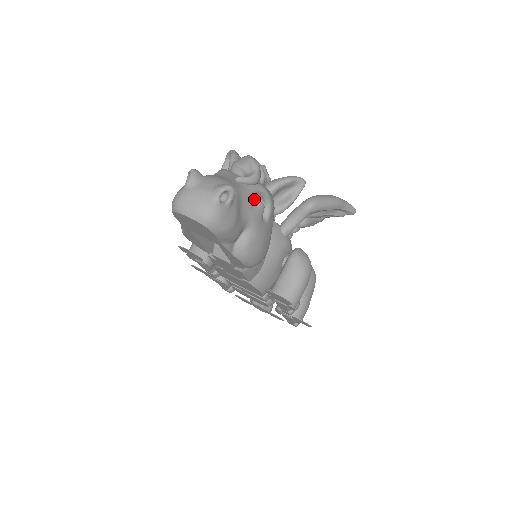
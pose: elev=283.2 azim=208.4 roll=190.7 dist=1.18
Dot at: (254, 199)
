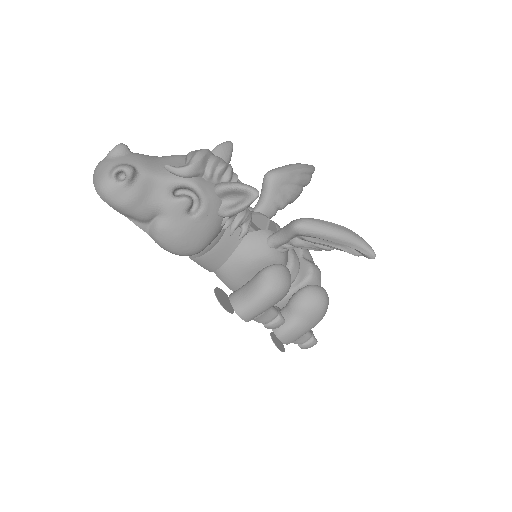
Dot at: (189, 192)
